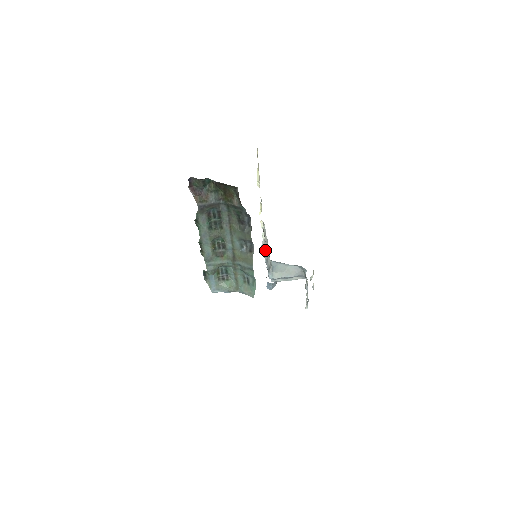
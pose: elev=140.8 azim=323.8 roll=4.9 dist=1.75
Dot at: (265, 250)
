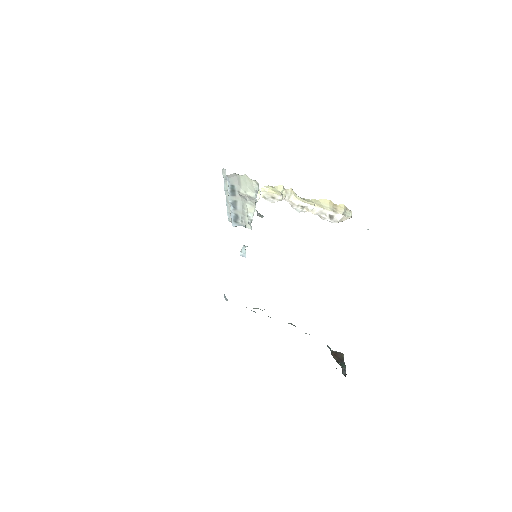
Dot at: (234, 188)
